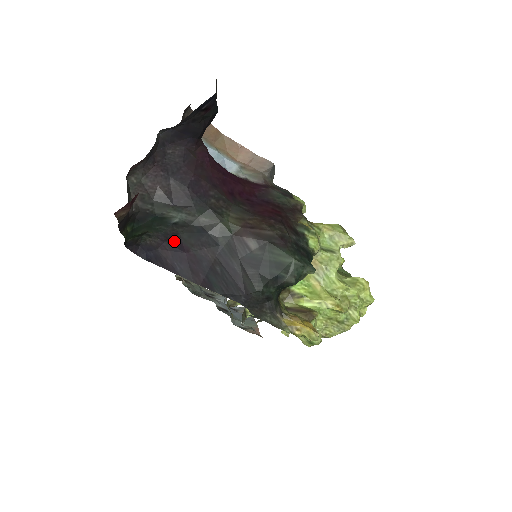
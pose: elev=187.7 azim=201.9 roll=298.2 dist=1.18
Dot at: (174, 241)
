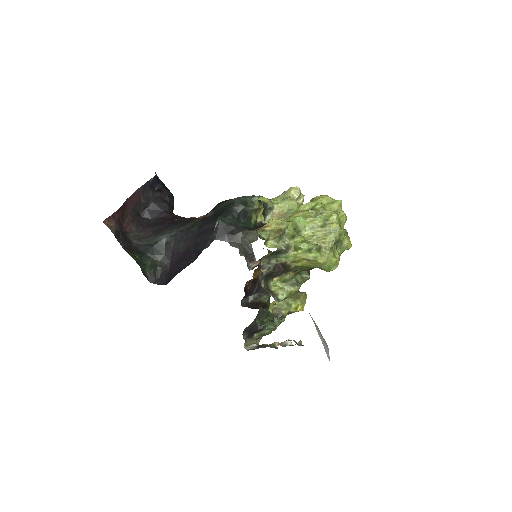
Dot at: (173, 256)
